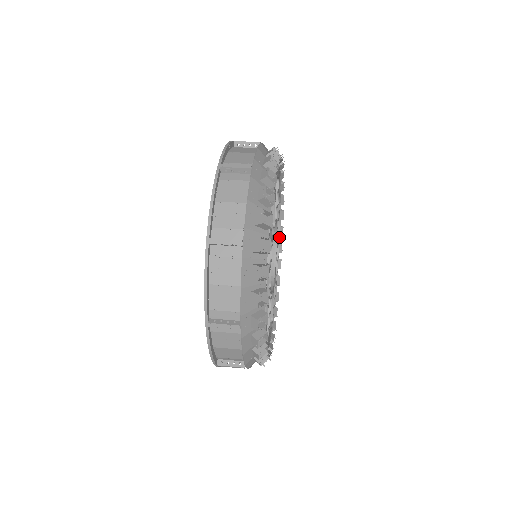
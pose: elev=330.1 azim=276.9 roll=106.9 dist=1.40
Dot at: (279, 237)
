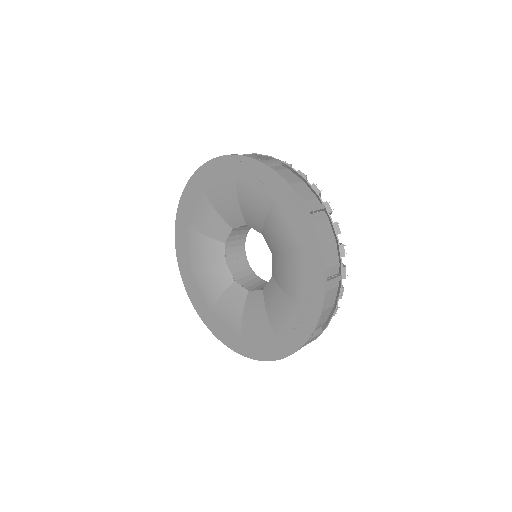
Dot at: occluded
